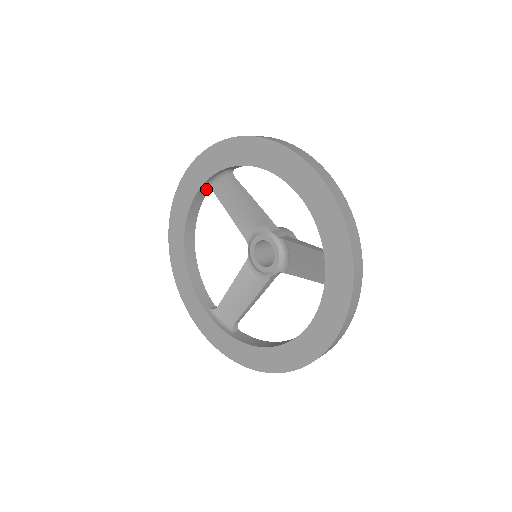
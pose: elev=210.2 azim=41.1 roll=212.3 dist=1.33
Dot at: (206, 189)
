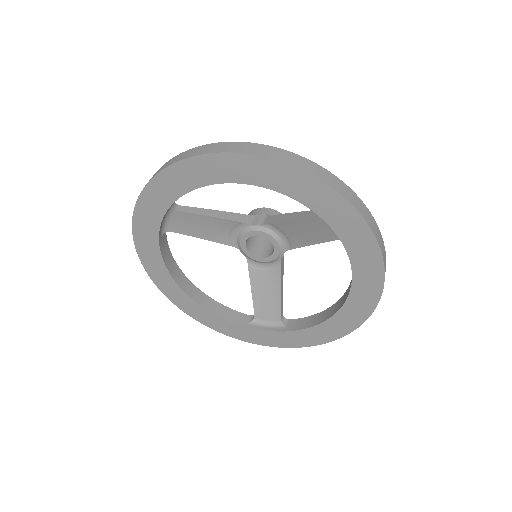
Dot at: (163, 234)
